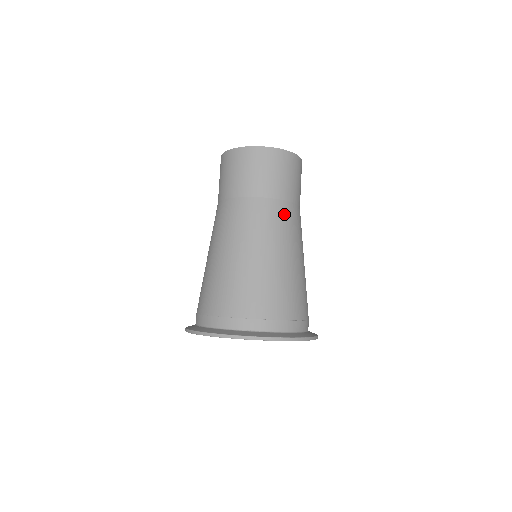
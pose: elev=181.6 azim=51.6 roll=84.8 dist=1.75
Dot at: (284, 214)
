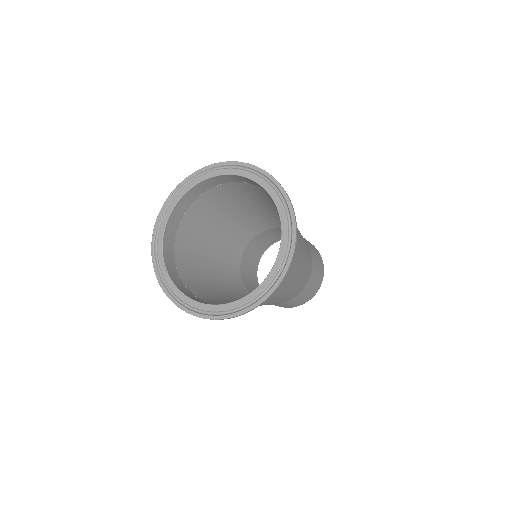
Dot at: occluded
